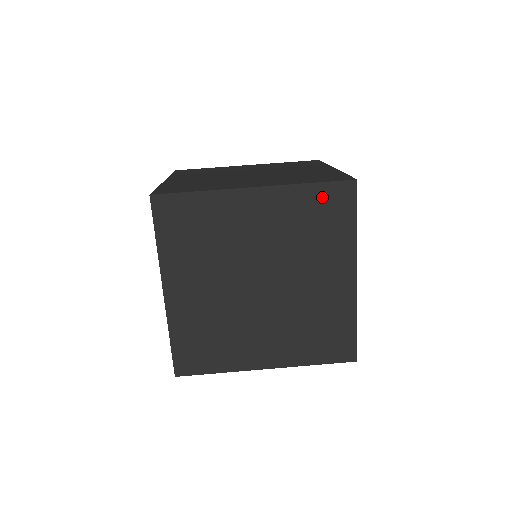
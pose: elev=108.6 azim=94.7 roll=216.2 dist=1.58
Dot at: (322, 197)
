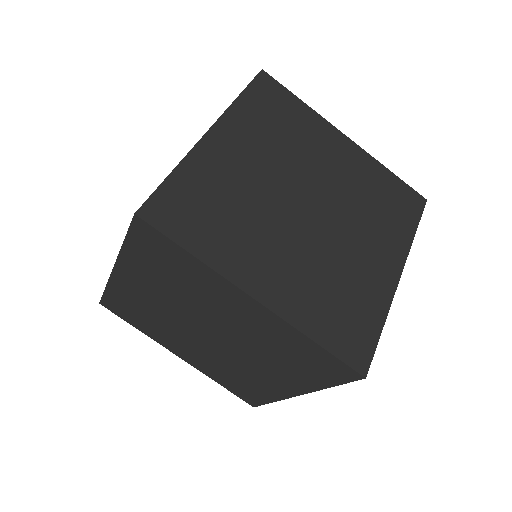
Dot at: (318, 356)
